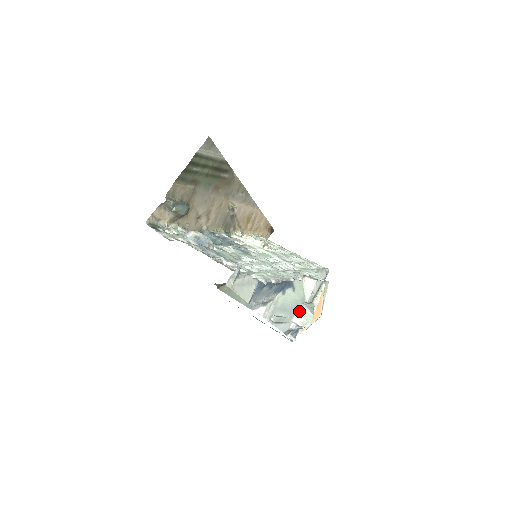
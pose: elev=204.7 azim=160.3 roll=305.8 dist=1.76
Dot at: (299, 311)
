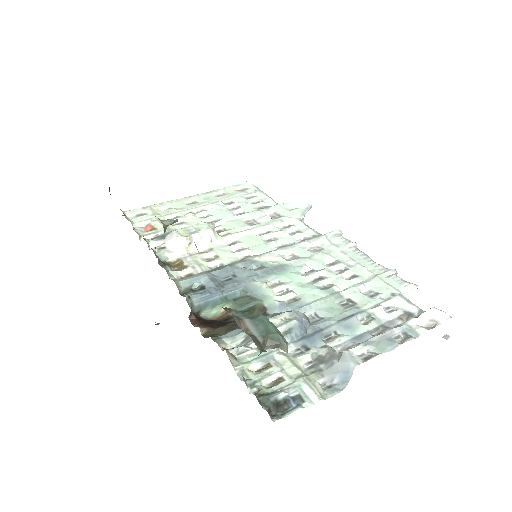
Dot at: occluded
